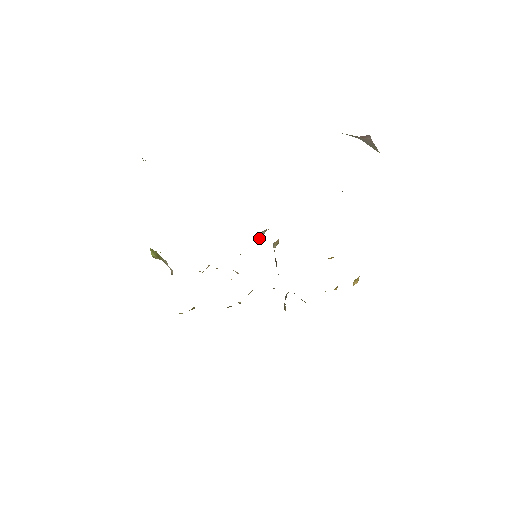
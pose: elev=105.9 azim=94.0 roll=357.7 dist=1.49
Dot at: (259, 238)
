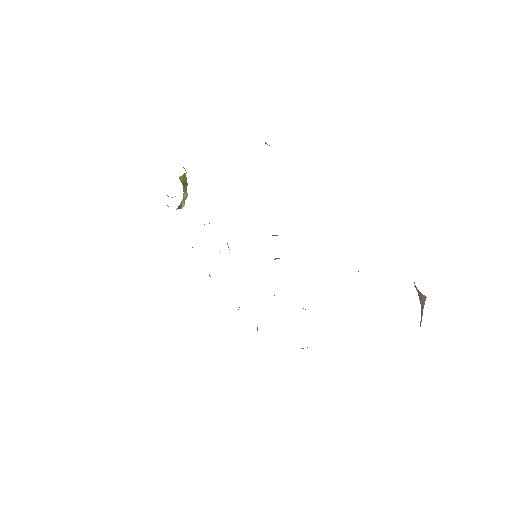
Dot at: occluded
